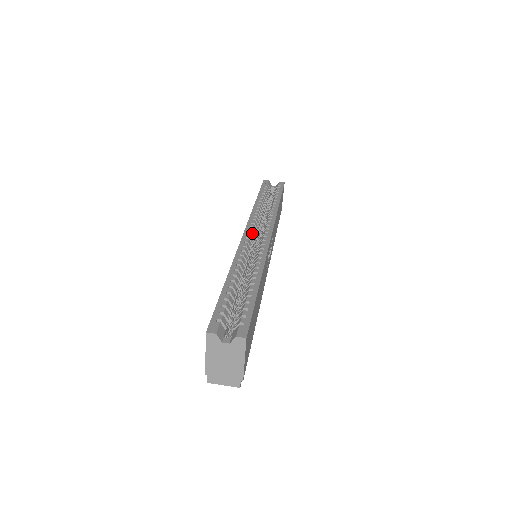
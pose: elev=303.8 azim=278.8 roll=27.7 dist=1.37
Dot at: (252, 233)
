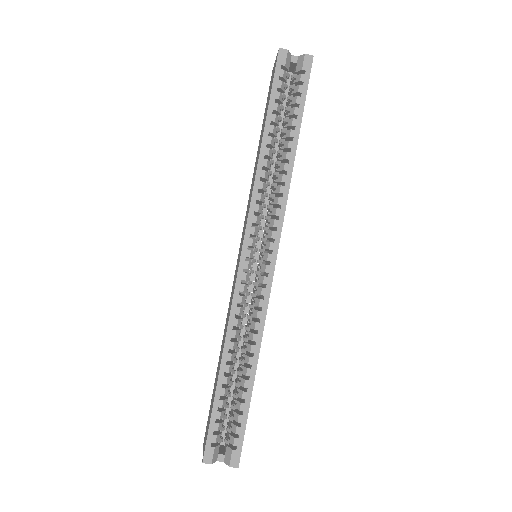
Dot at: (252, 251)
